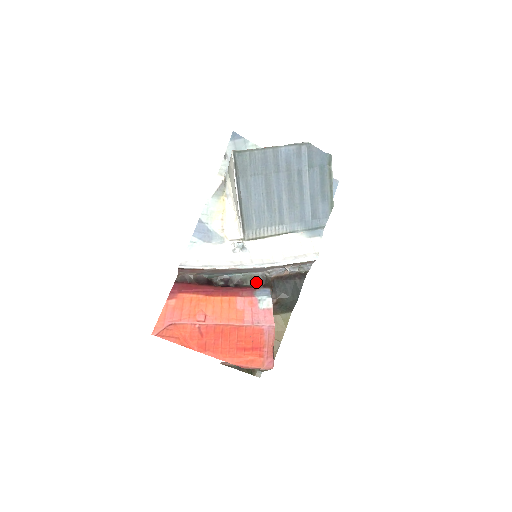
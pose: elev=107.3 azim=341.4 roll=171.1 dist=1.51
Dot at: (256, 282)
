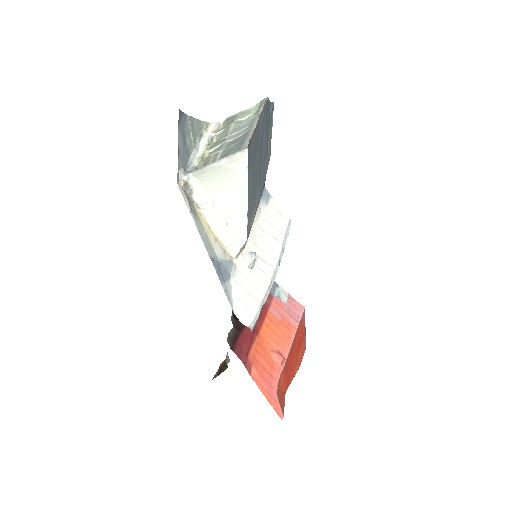
Dot at: occluded
